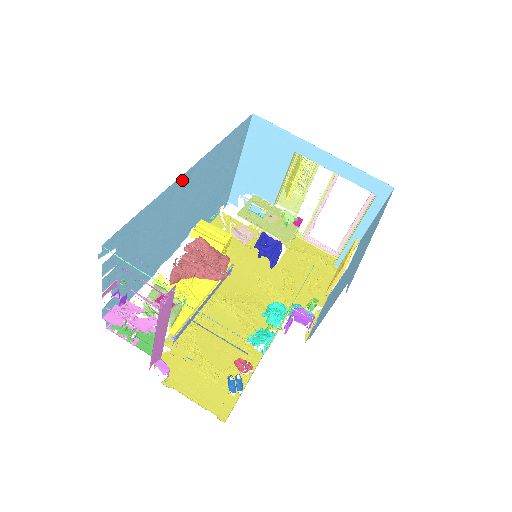
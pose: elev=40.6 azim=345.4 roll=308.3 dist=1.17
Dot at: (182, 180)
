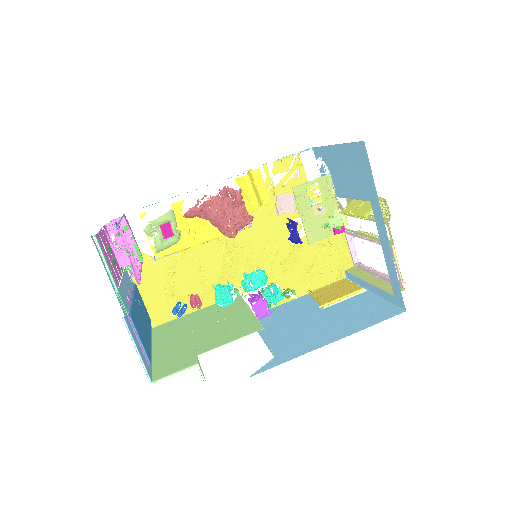
Dot at: occluded
